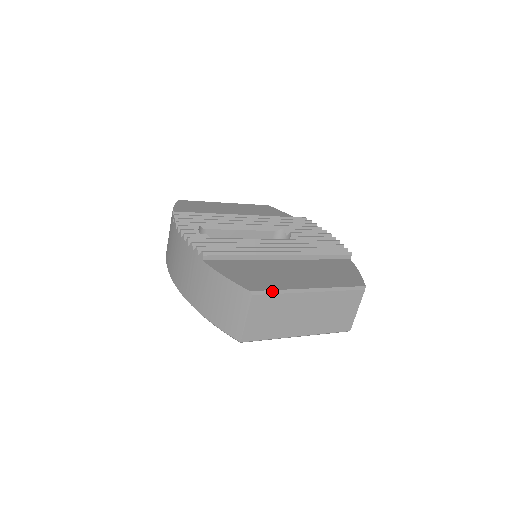
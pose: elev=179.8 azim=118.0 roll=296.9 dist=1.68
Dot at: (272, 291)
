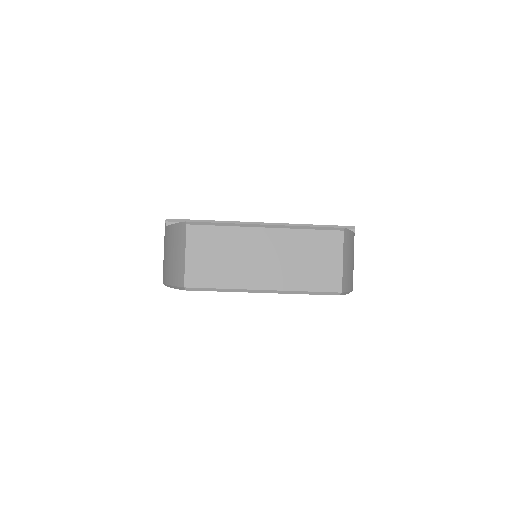
Dot at: (212, 223)
